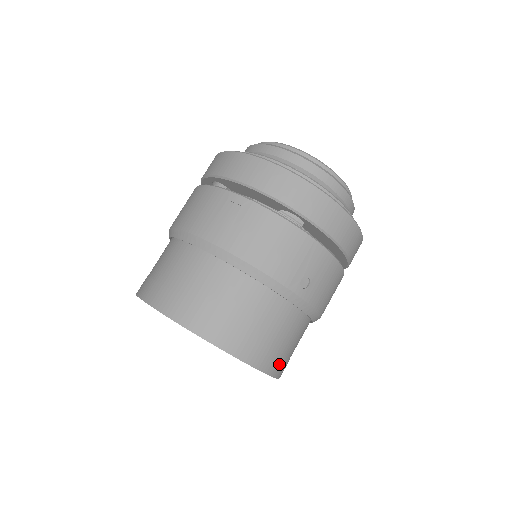
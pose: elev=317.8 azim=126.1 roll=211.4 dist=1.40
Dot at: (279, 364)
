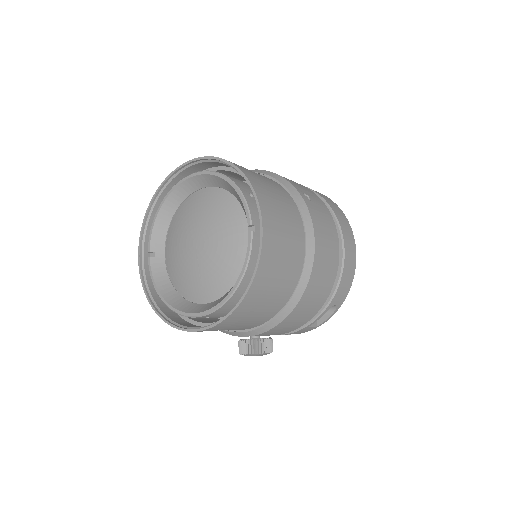
Dot at: (270, 217)
